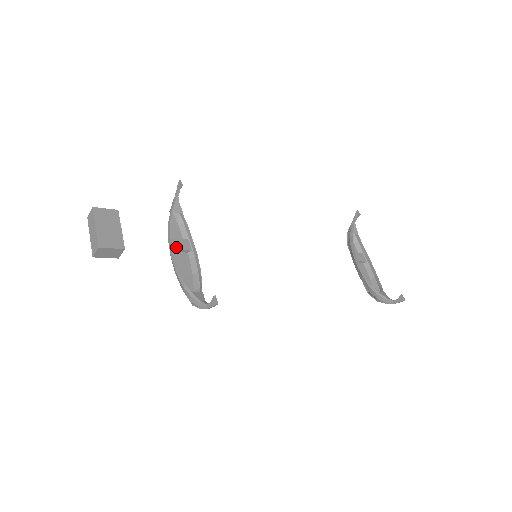
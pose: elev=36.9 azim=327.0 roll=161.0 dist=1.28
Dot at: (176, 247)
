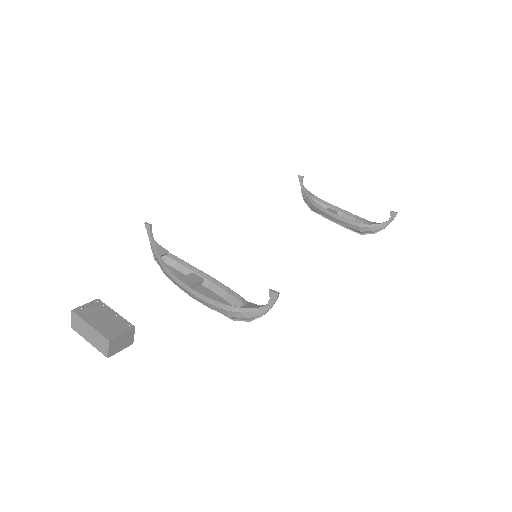
Dot at: (188, 284)
